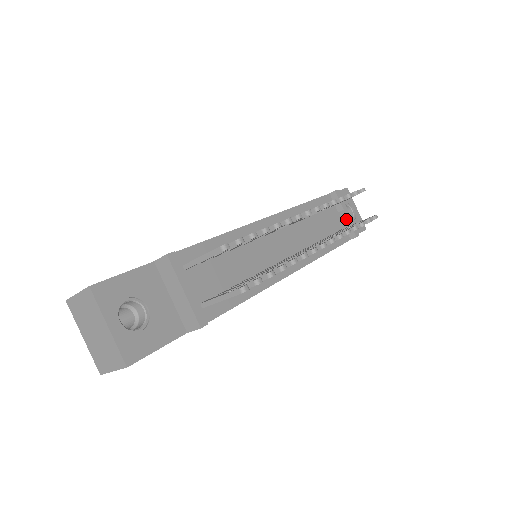
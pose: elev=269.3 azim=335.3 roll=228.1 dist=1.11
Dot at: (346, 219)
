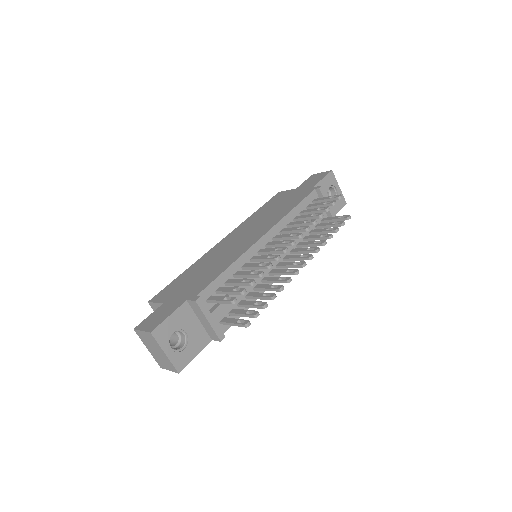
Dot at: occluded
